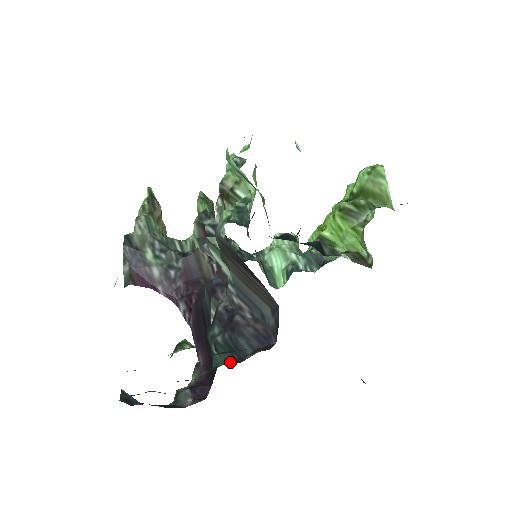
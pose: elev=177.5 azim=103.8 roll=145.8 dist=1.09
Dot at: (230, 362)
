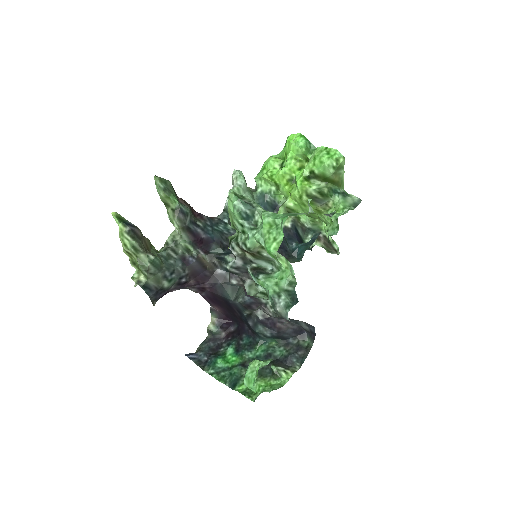
Dot at: (279, 344)
